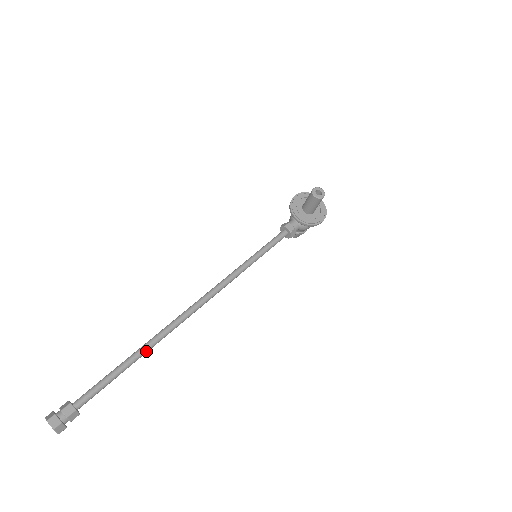
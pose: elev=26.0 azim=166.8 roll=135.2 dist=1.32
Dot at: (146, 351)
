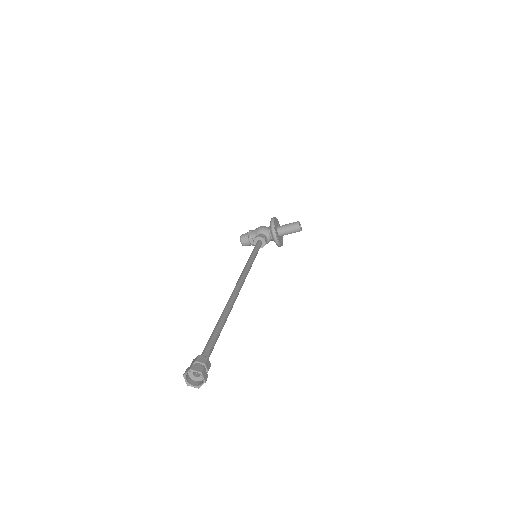
Dot at: occluded
